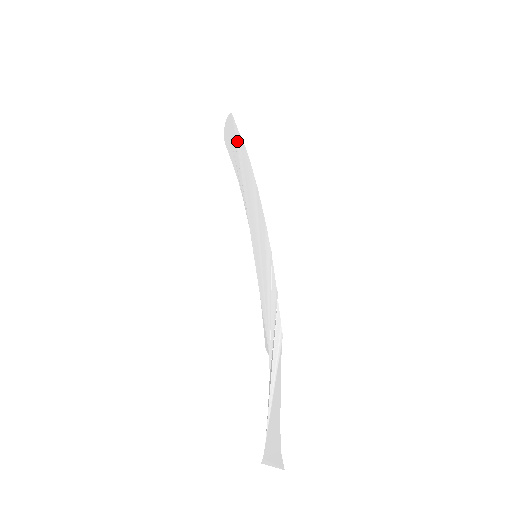
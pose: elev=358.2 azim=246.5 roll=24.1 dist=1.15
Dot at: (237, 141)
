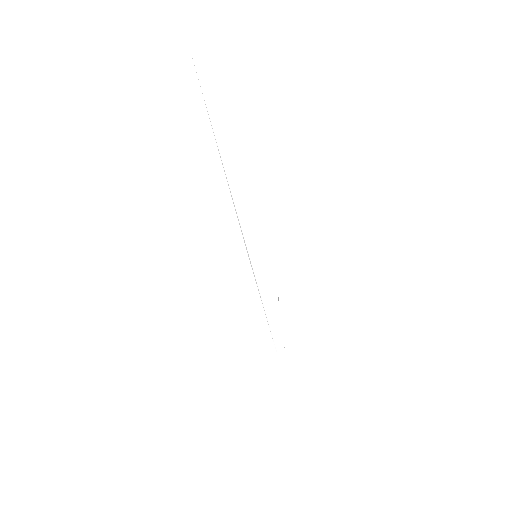
Dot at: (207, 95)
